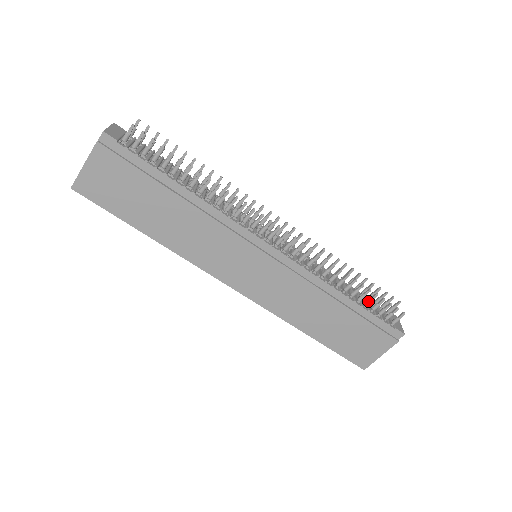
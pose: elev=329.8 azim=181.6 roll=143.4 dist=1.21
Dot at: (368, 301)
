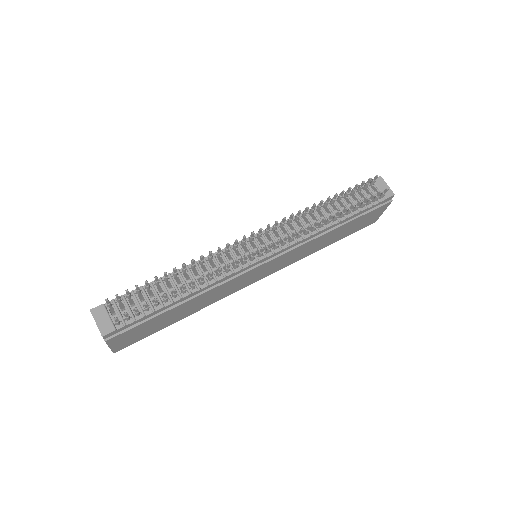
Dot at: (356, 208)
